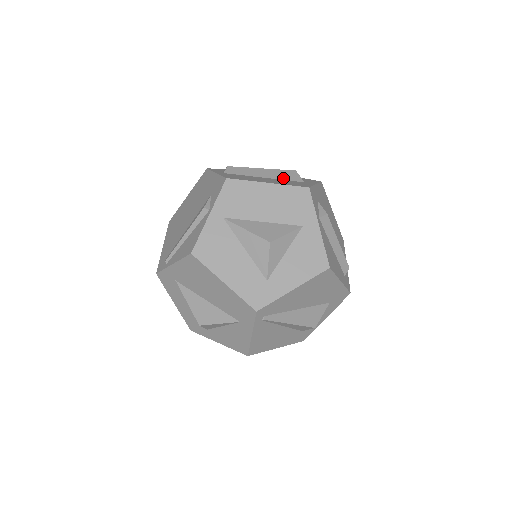
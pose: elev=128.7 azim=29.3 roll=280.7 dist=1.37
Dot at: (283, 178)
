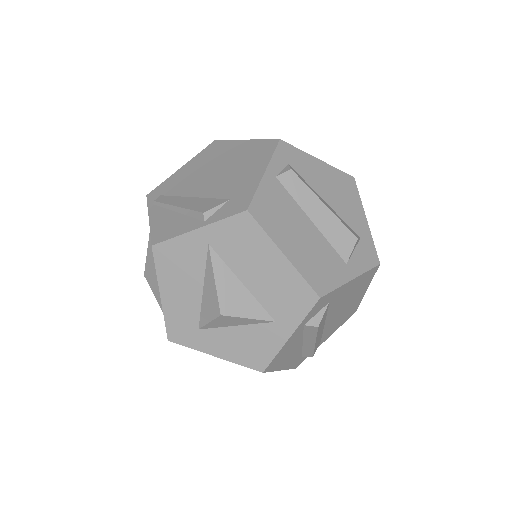
Dot at: (331, 239)
